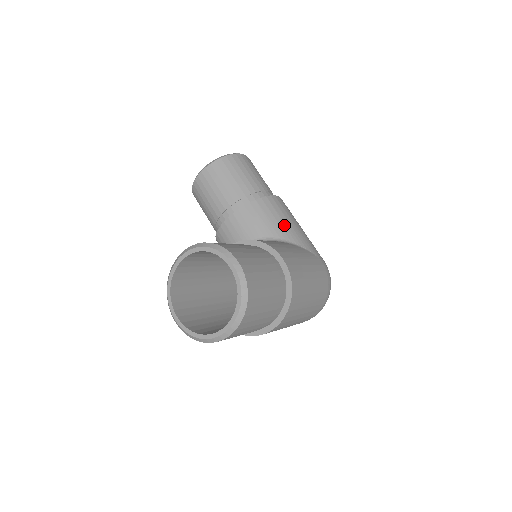
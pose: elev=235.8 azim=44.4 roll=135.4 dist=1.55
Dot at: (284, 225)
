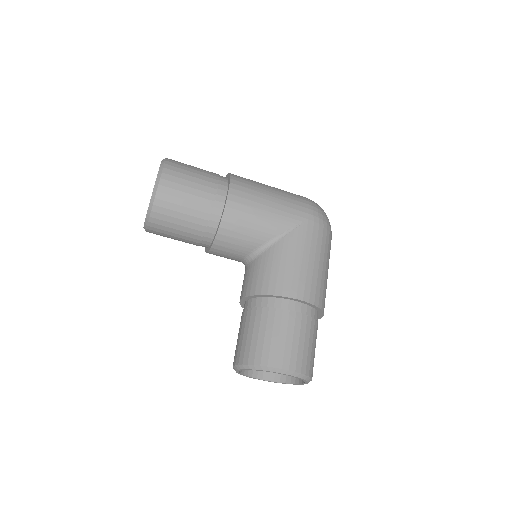
Dot at: (260, 226)
